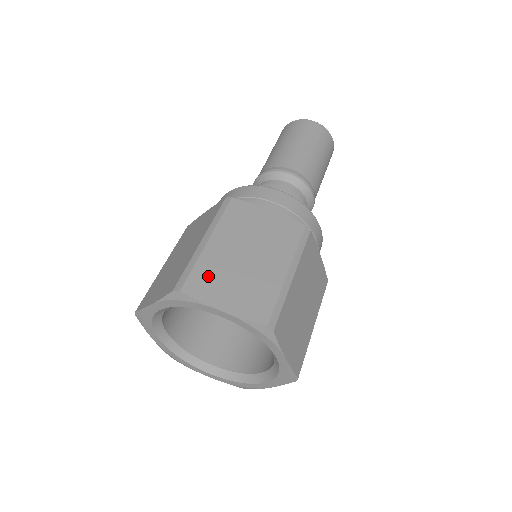
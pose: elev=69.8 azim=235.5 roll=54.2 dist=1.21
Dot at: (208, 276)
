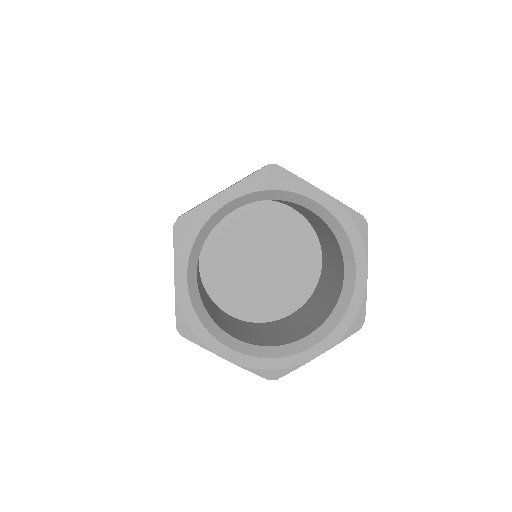
Dot at: occluded
